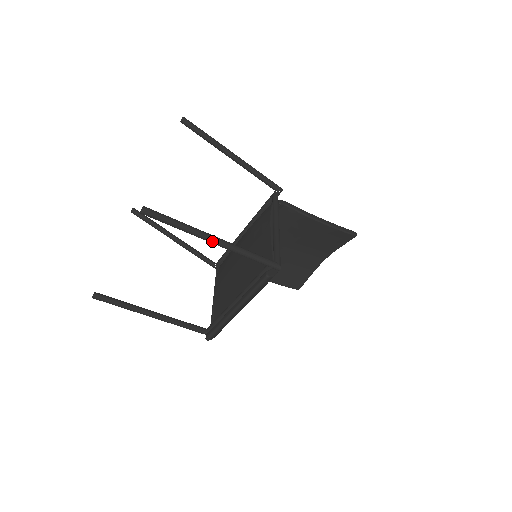
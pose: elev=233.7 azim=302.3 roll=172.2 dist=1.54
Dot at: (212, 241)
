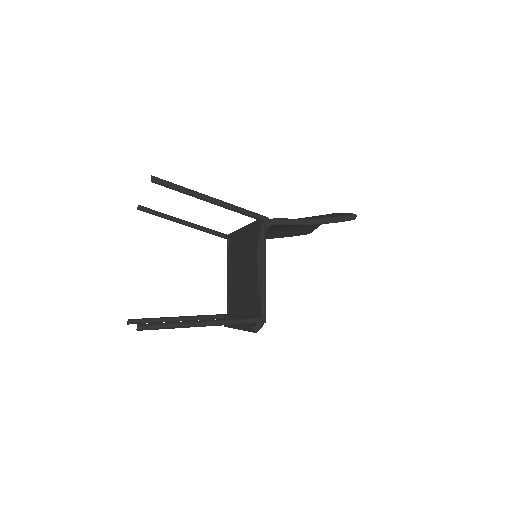
Dot at: (202, 326)
